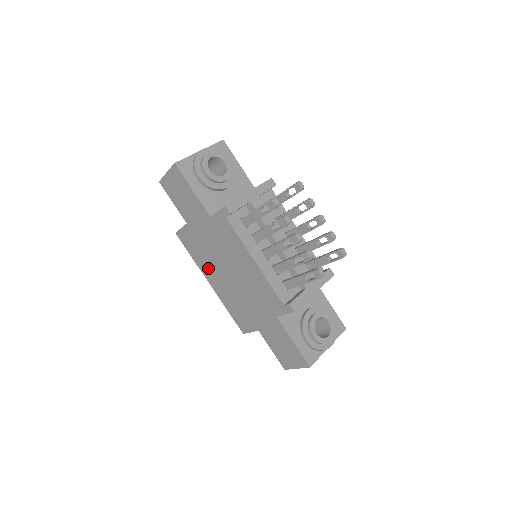
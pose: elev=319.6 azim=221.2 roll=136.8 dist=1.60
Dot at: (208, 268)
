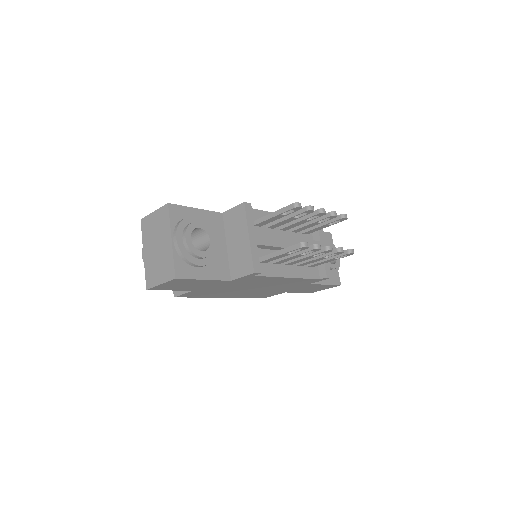
Dot at: (223, 294)
